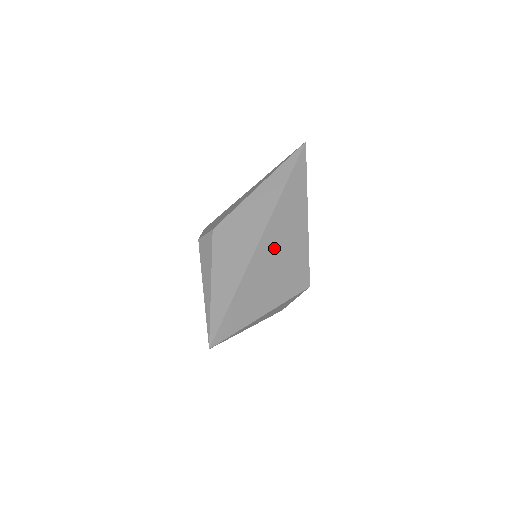
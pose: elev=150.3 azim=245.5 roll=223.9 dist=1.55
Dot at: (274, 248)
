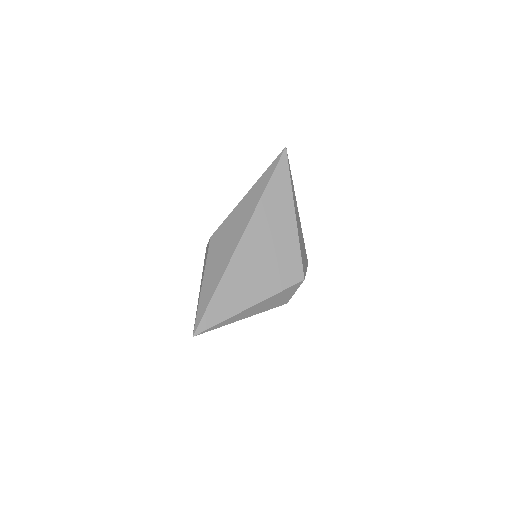
Dot at: (256, 247)
